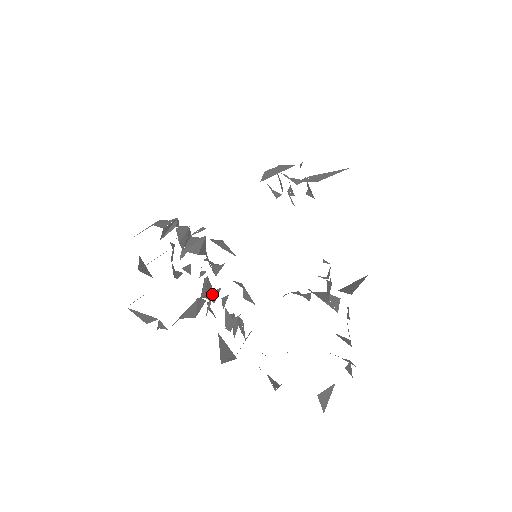
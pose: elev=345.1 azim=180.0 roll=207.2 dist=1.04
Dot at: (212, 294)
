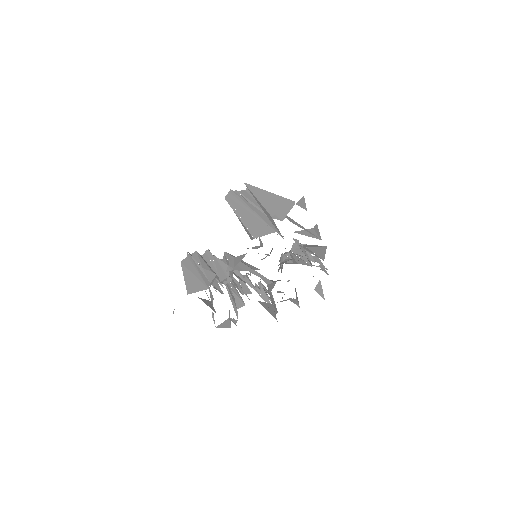
Dot at: (242, 285)
